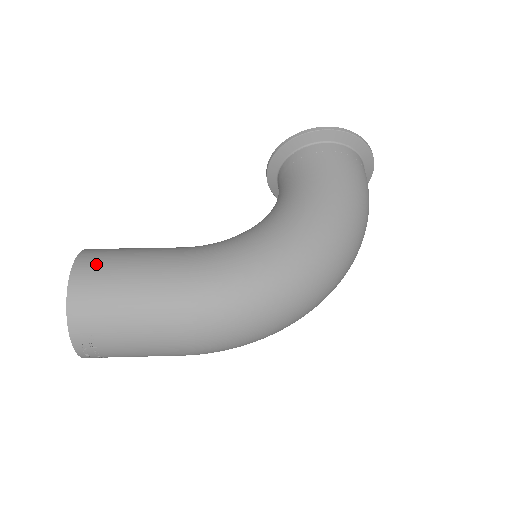
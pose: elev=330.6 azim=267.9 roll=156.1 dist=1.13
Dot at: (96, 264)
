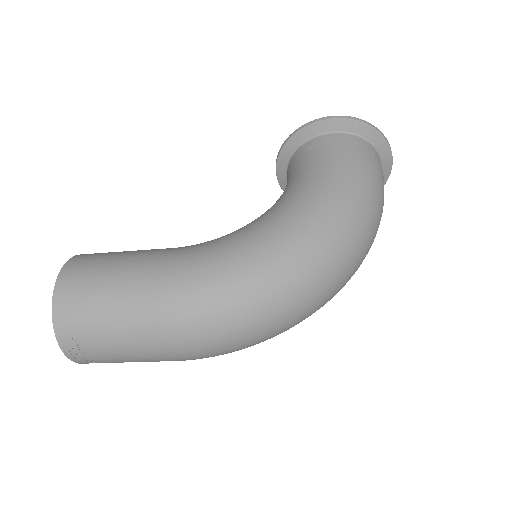
Dot at: (83, 266)
